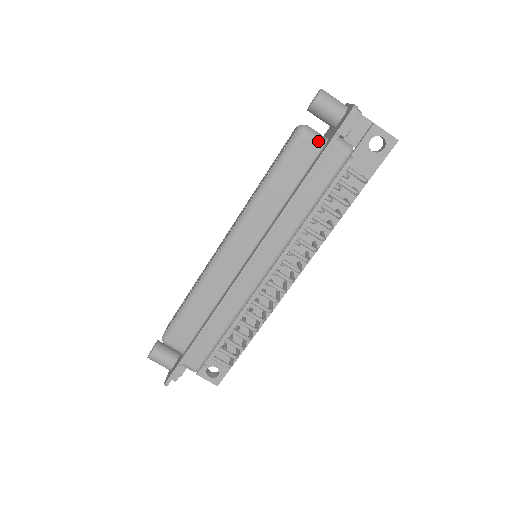
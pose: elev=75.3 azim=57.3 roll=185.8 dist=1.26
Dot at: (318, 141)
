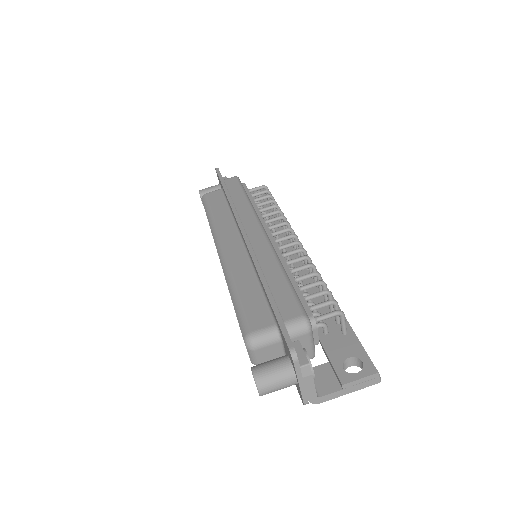
Dot at: (217, 190)
